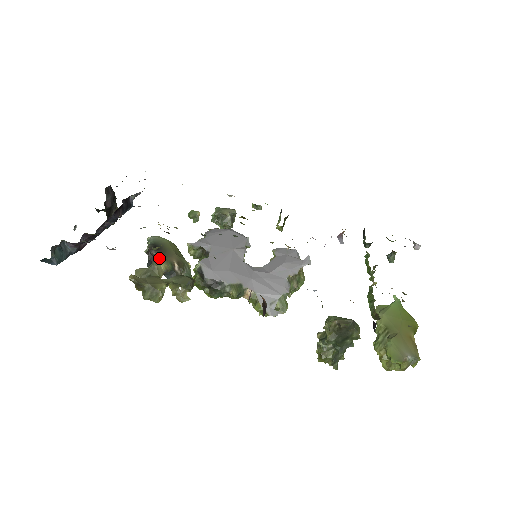
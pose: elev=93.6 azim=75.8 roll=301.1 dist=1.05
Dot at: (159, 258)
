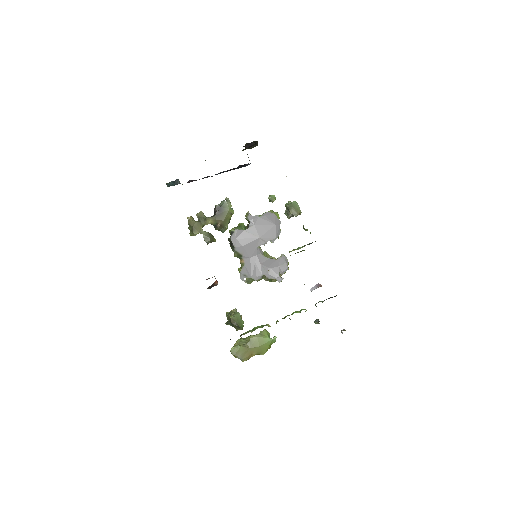
Dot at: (213, 217)
